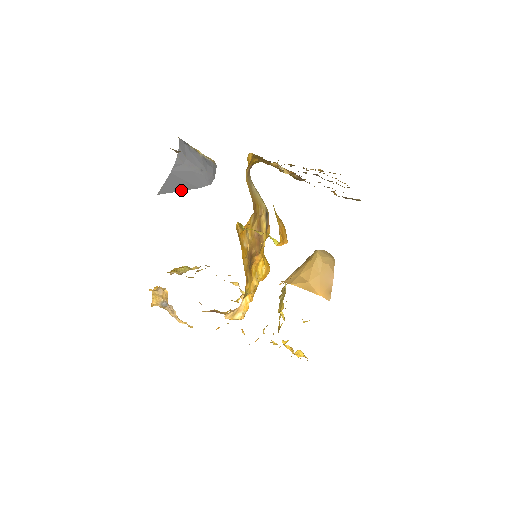
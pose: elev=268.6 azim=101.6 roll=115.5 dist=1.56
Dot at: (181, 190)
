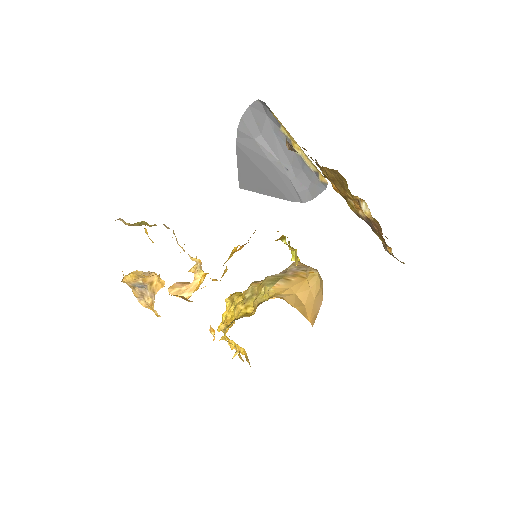
Dot at: (269, 194)
